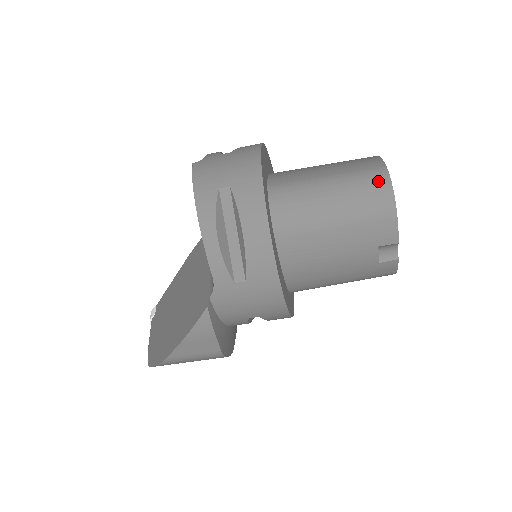
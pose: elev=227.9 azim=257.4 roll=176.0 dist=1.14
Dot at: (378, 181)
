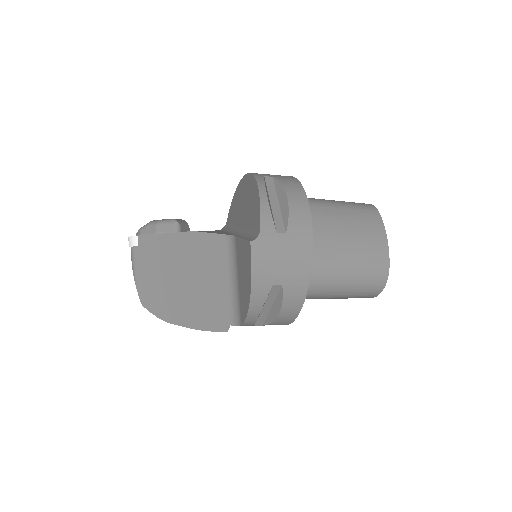
Dot at: (379, 280)
